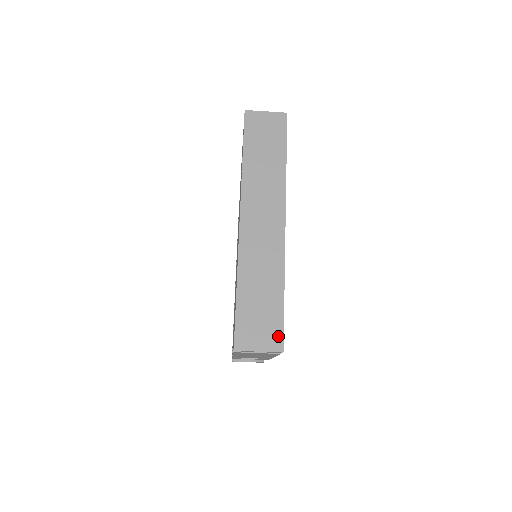
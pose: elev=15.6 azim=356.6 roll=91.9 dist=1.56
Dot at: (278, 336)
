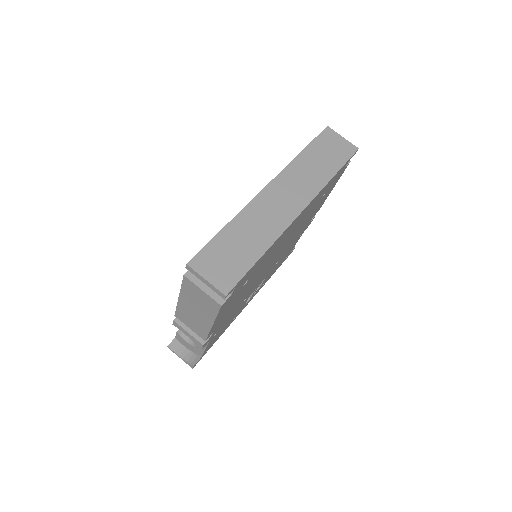
Dot at: (232, 281)
